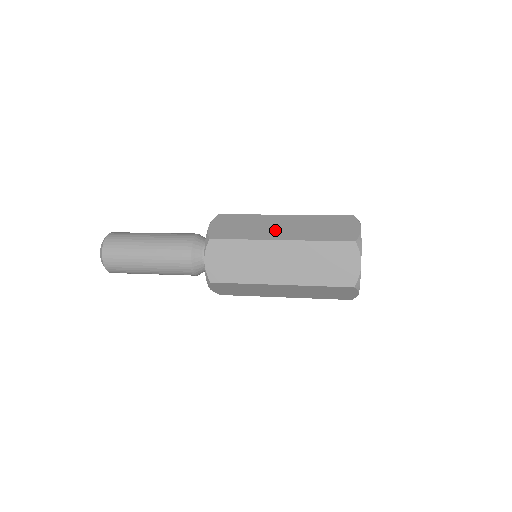
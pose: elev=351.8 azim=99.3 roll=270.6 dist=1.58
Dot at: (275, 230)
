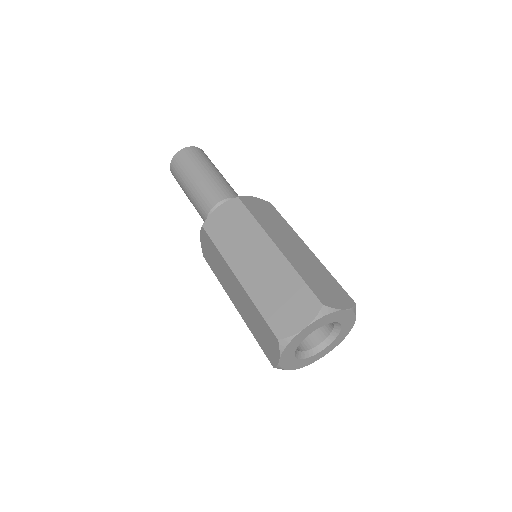
Dot at: (246, 260)
